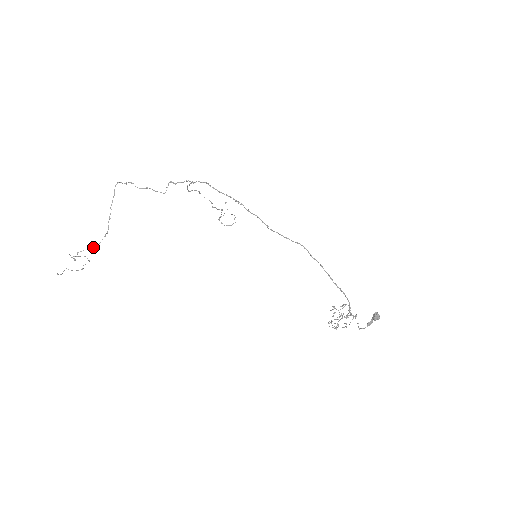
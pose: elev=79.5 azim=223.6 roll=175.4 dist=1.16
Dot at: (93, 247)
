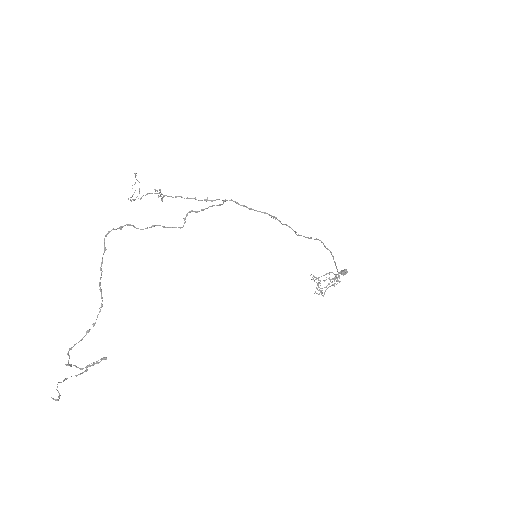
Dot at: (86, 334)
